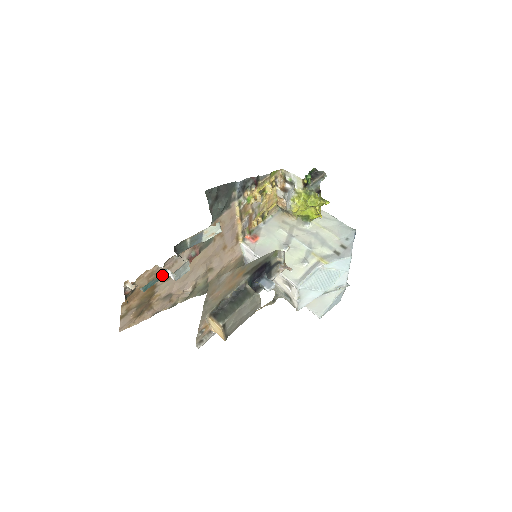
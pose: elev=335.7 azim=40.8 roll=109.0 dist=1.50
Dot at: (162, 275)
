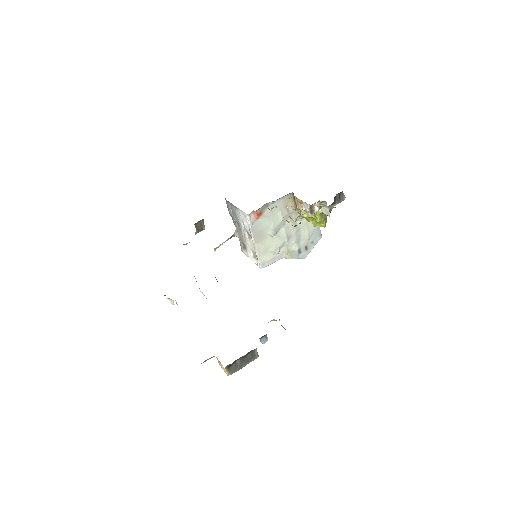
Dot at: occluded
